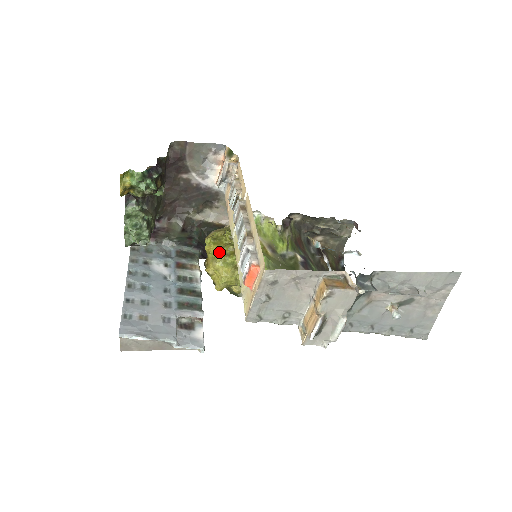
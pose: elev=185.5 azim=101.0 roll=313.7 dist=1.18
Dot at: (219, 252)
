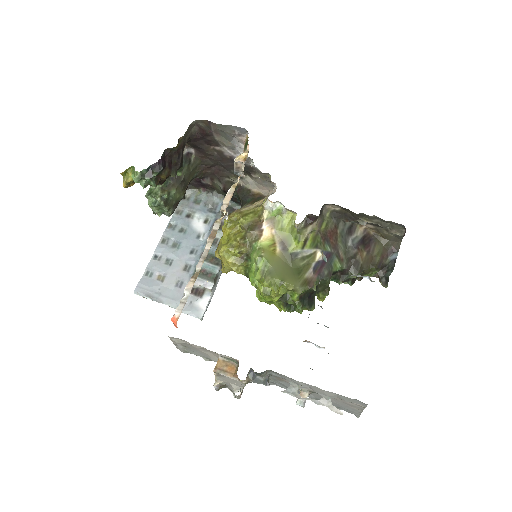
Dot at: (227, 240)
